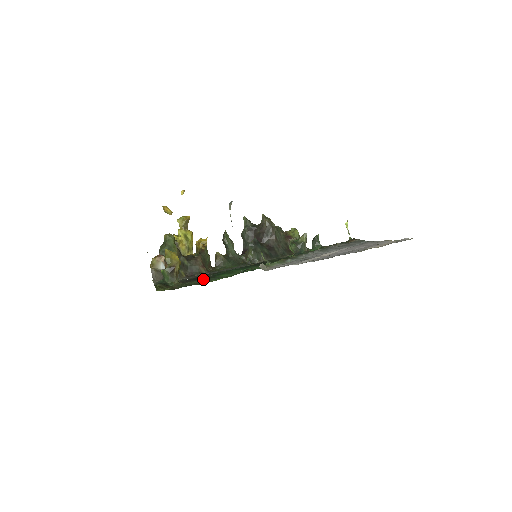
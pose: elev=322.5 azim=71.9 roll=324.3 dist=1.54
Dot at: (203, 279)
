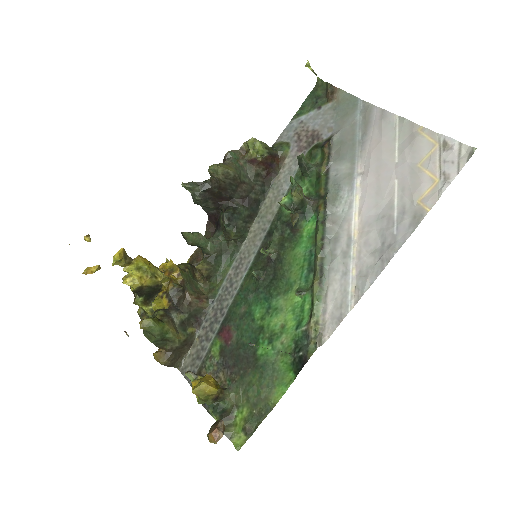
Dot at: (250, 373)
